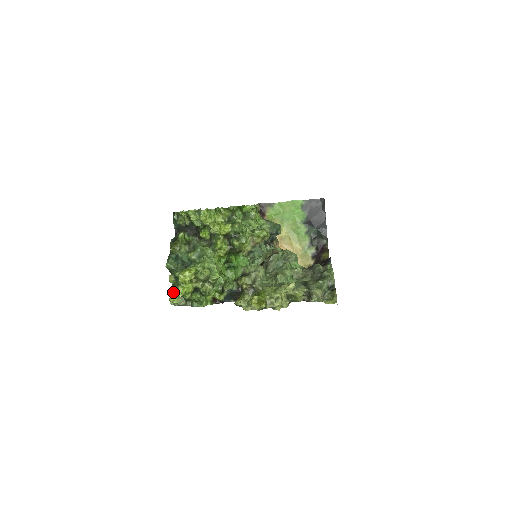
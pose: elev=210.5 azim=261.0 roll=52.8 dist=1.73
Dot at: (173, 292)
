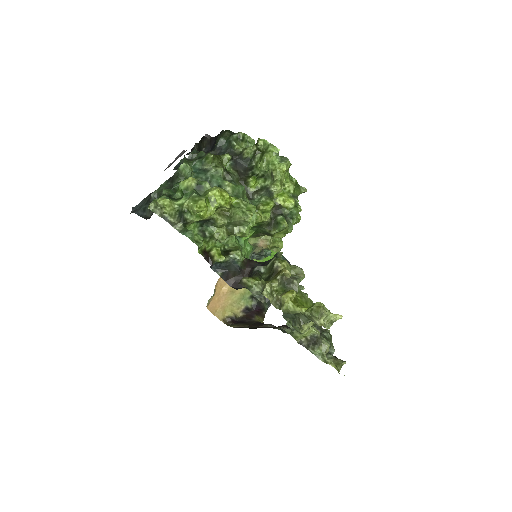
Dot at: (166, 197)
